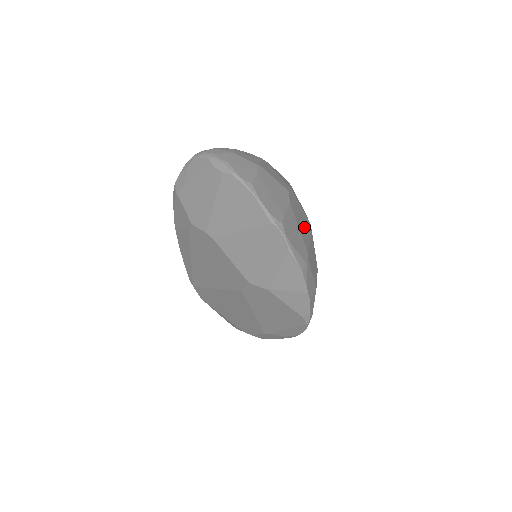
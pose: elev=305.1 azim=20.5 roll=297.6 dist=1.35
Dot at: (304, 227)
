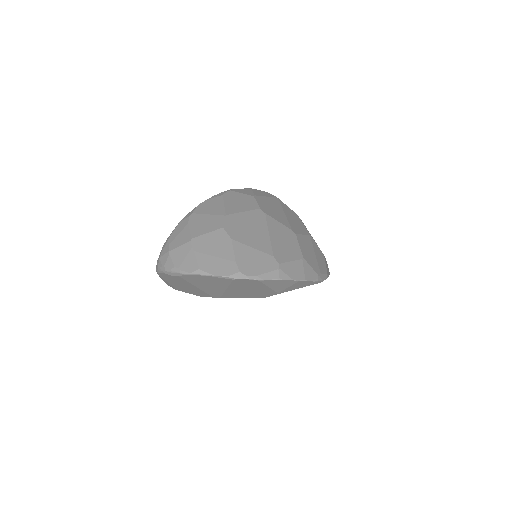
Dot at: (257, 232)
